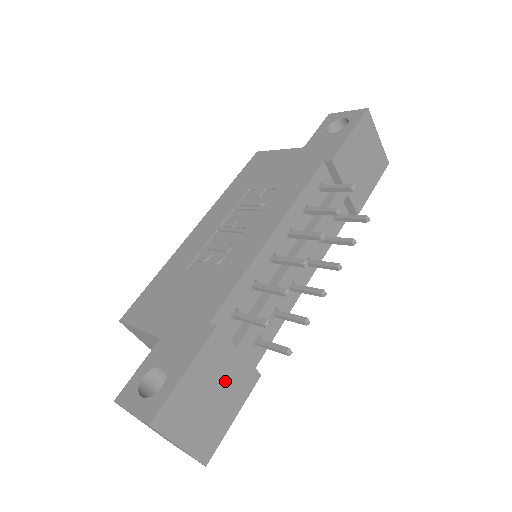
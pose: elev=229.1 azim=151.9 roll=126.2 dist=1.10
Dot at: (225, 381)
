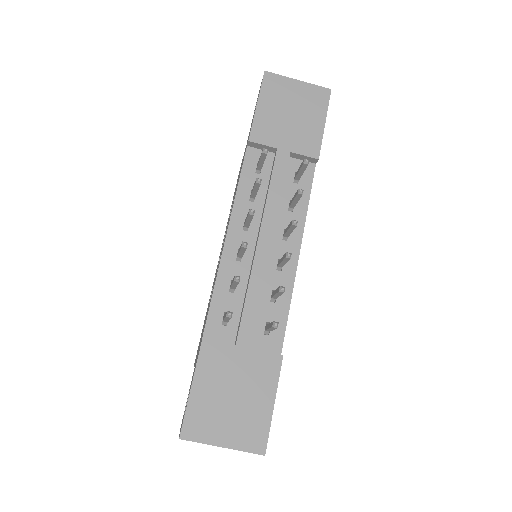
Dot at: (241, 377)
